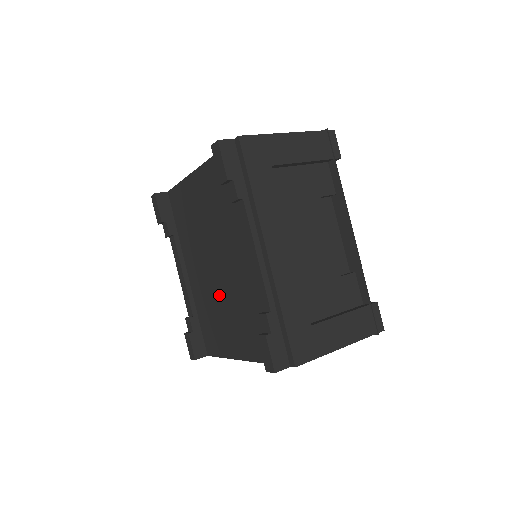
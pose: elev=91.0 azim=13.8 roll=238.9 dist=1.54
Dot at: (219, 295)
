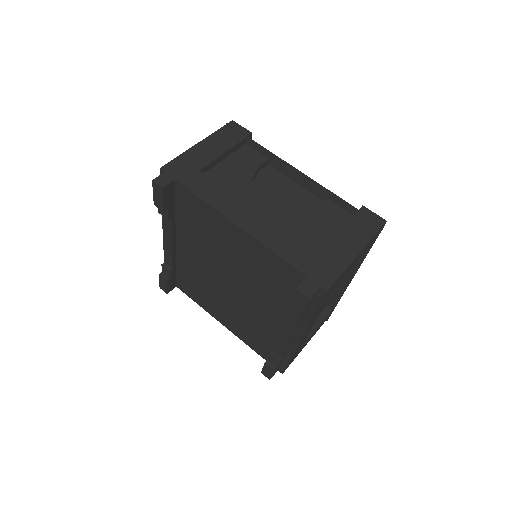
Dot at: (219, 292)
